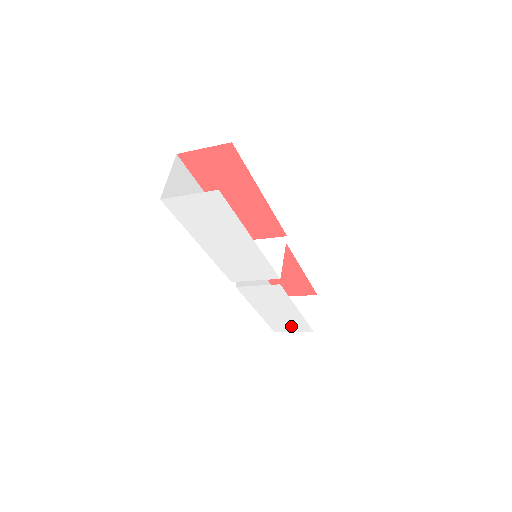
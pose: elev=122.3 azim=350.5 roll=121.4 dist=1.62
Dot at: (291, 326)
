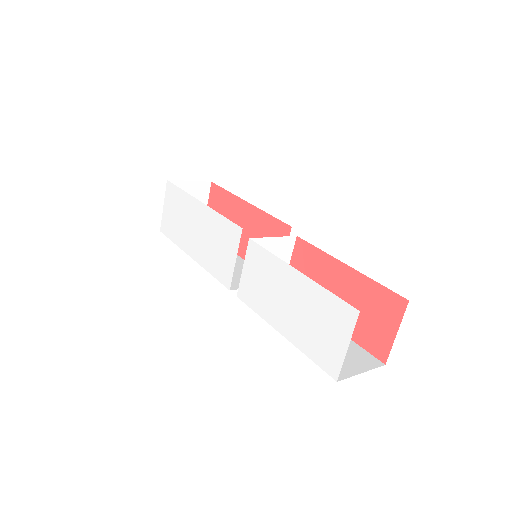
Dot at: (331, 331)
